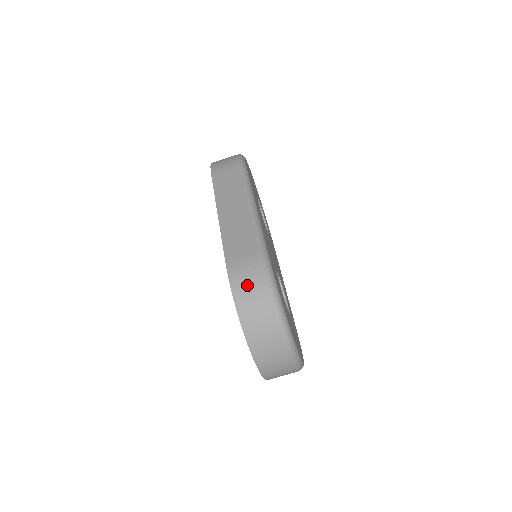
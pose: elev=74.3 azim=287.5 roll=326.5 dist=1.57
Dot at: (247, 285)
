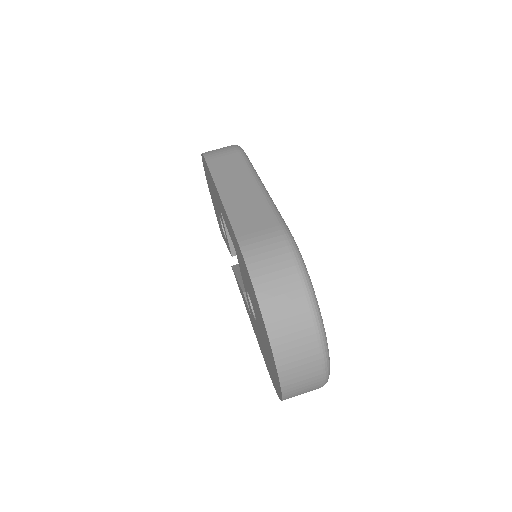
Dot at: (267, 260)
